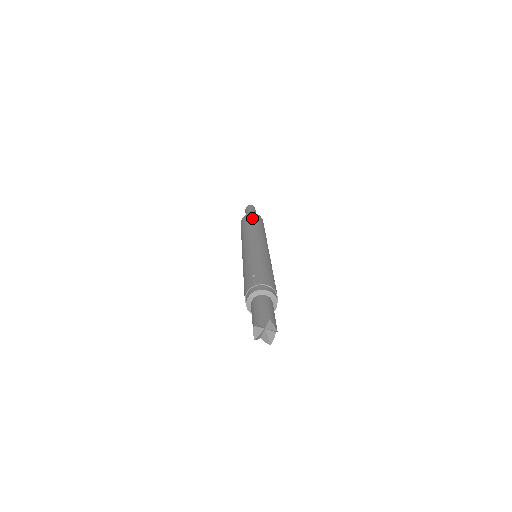
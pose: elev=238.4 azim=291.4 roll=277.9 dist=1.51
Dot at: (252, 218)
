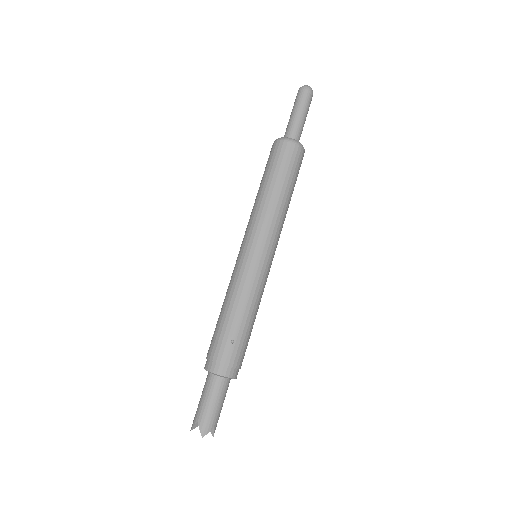
Dot at: (292, 167)
